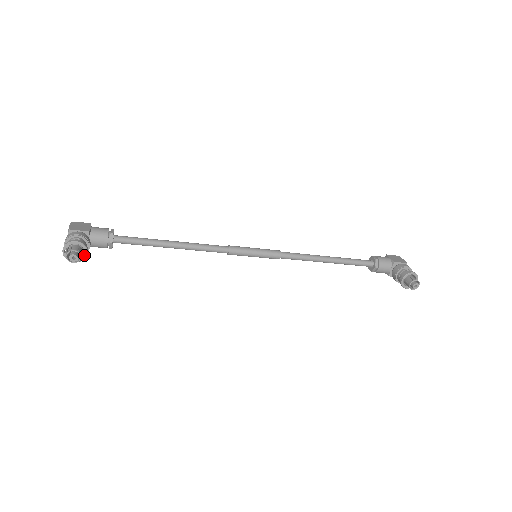
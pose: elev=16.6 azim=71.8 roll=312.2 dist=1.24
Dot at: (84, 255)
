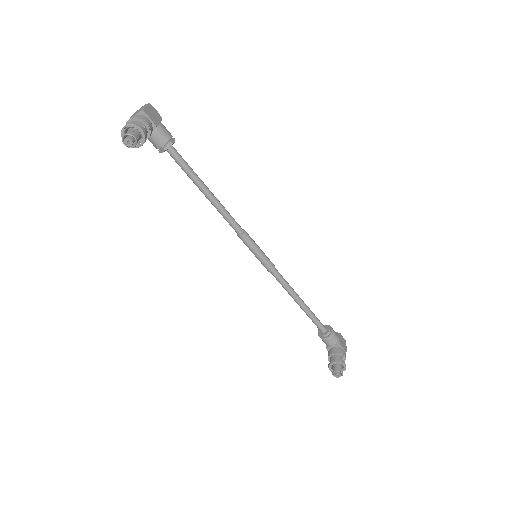
Dot at: (137, 144)
